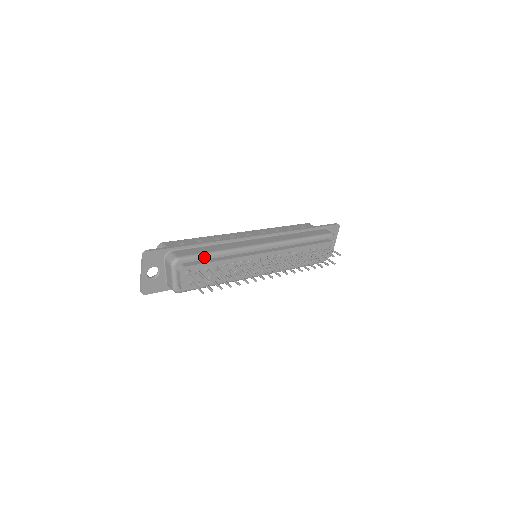
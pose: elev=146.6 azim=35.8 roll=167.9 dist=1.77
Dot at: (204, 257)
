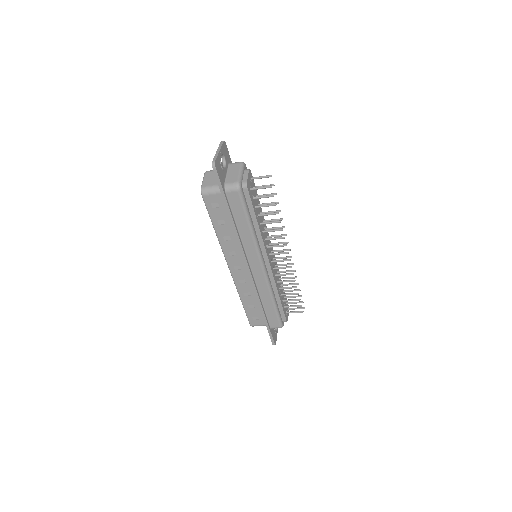
Dot at: occluded
